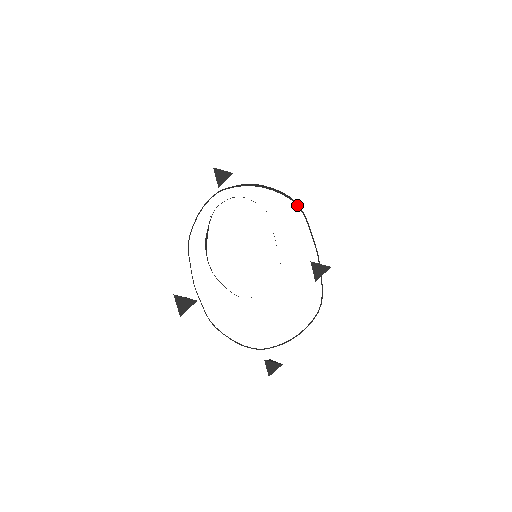
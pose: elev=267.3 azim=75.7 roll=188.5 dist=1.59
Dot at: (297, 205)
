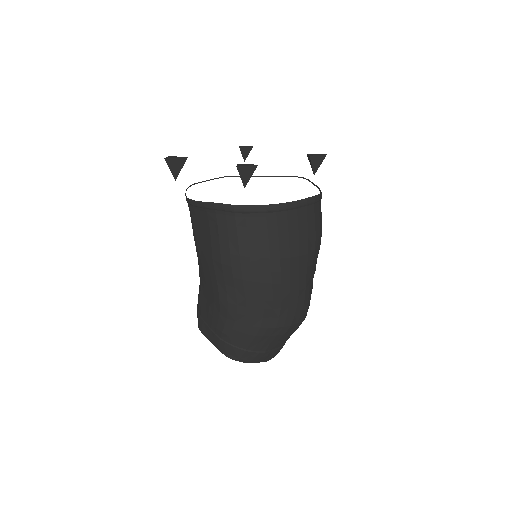
Dot at: occluded
